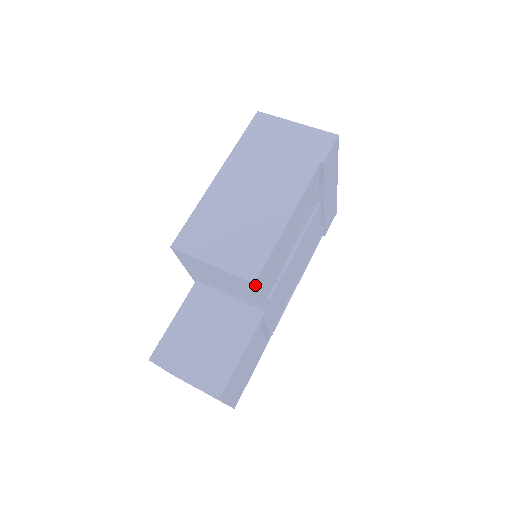
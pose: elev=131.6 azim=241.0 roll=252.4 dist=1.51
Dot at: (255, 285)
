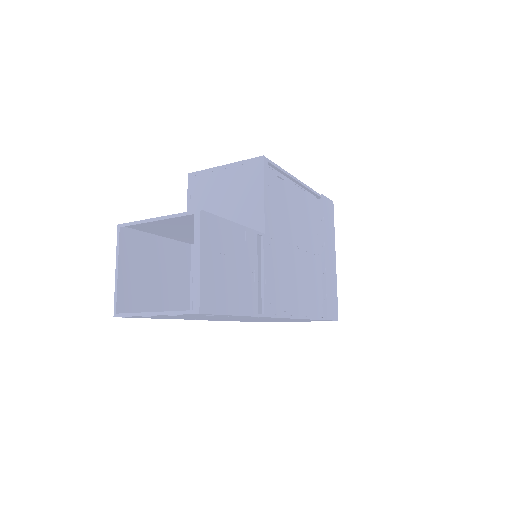
Dot at: (264, 161)
